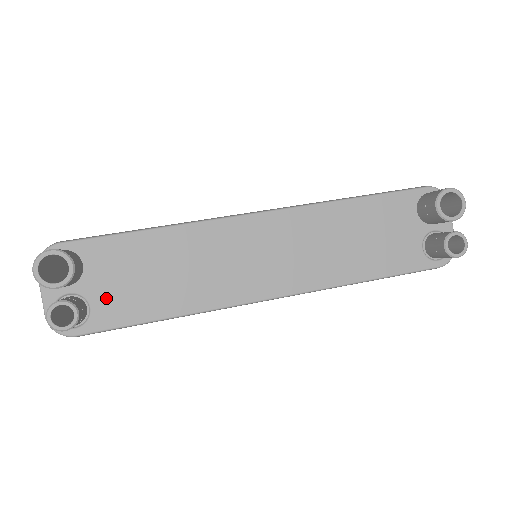
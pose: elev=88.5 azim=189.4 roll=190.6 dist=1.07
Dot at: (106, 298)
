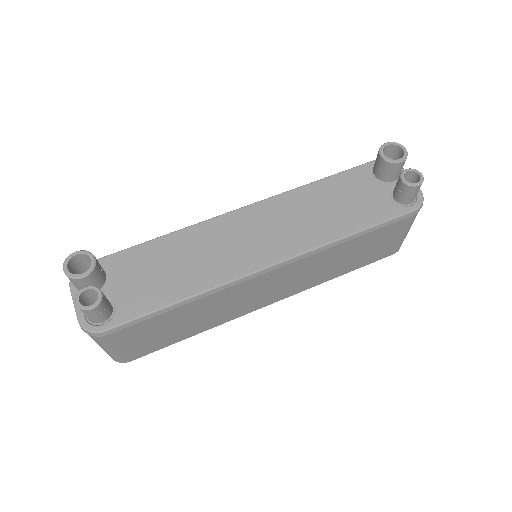
Dot at: (127, 295)
